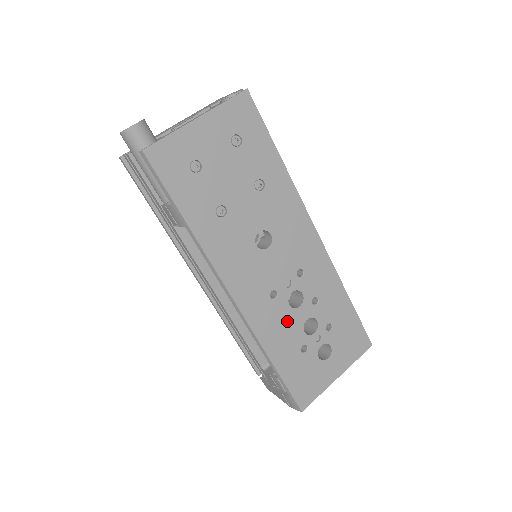
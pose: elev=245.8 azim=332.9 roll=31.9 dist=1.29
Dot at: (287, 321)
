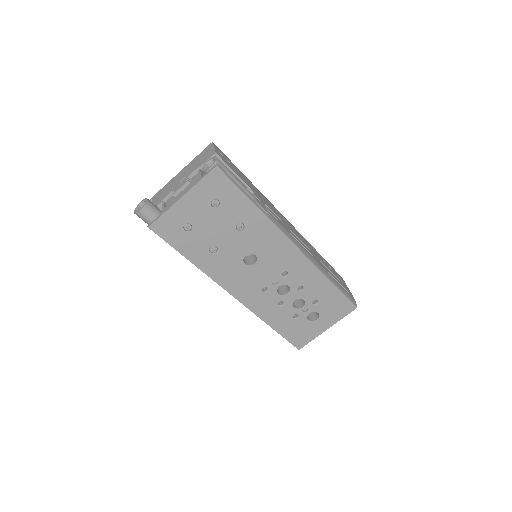
Dot at: occluded
